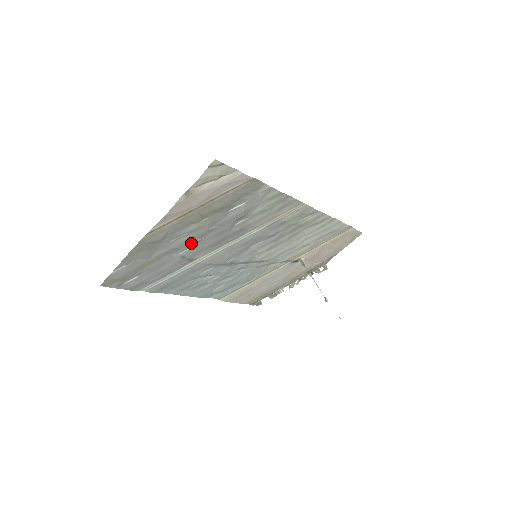
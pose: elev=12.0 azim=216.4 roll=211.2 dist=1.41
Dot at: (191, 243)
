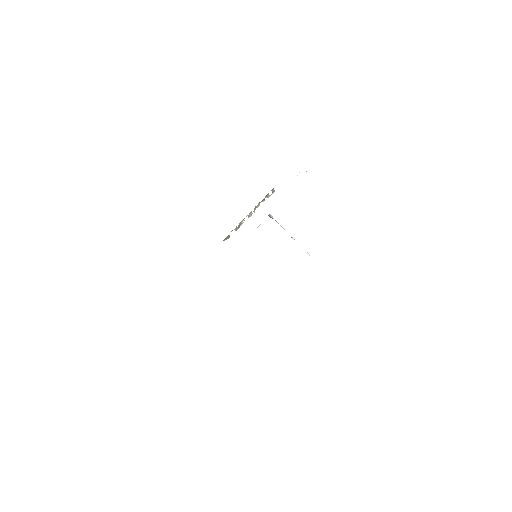
Dot at: occluded
